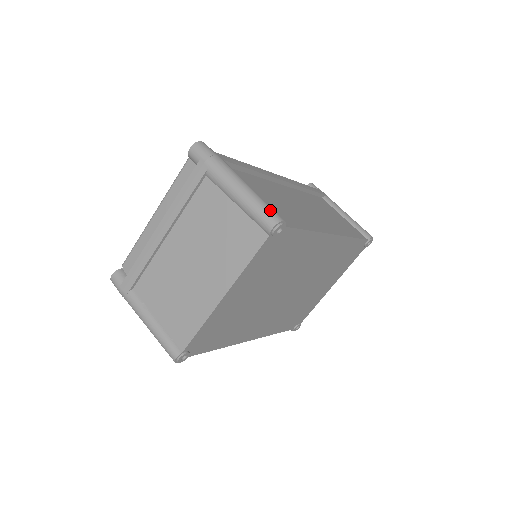
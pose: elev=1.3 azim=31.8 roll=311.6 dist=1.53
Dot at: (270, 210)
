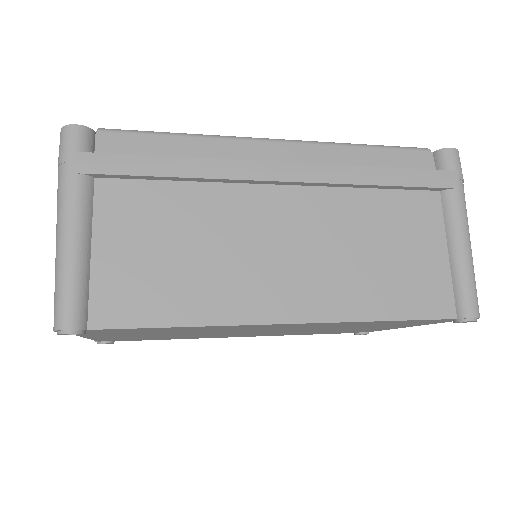
Dot at: (62, 302)
